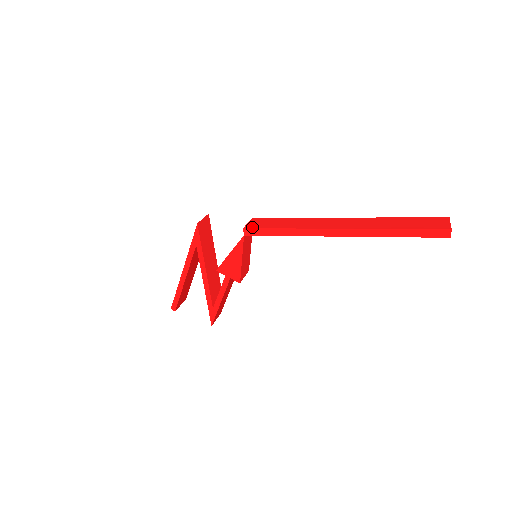
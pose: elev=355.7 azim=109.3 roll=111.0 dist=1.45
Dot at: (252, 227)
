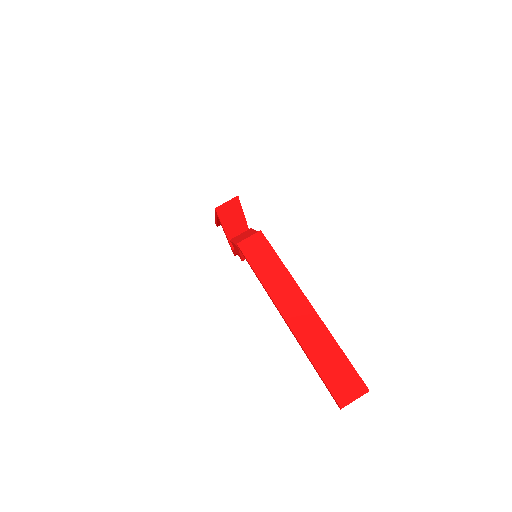
Dot at: (242, 249)
